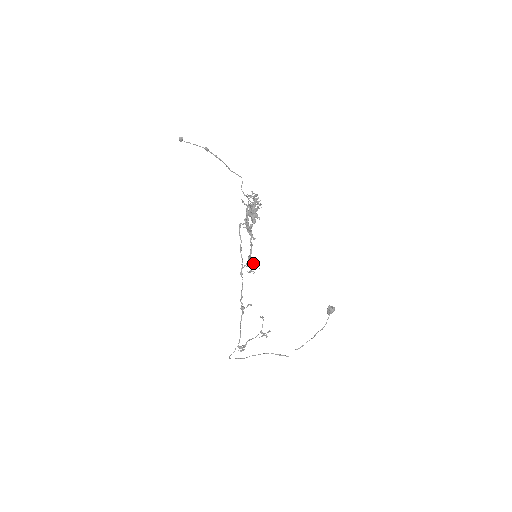
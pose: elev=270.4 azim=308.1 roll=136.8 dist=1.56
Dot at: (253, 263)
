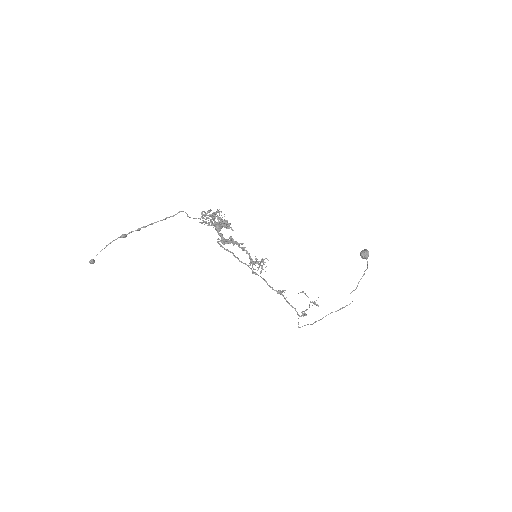
Dot at: occluded
